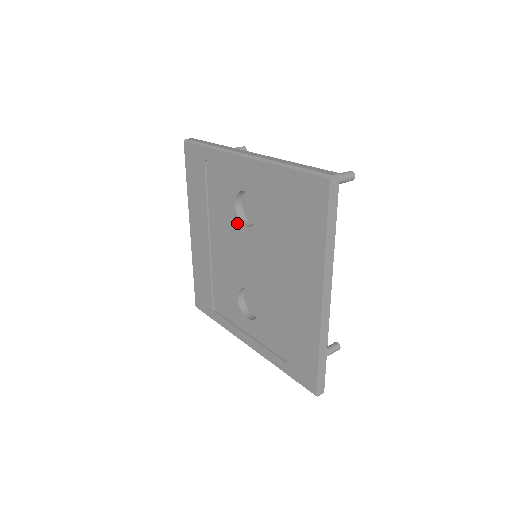
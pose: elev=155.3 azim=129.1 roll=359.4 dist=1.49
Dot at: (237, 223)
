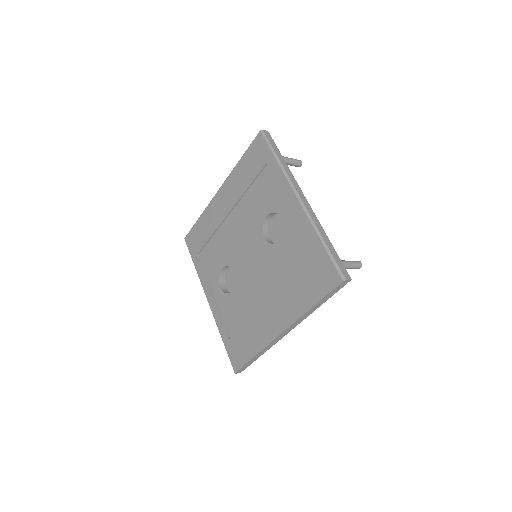
Dot at: (259, 228)
